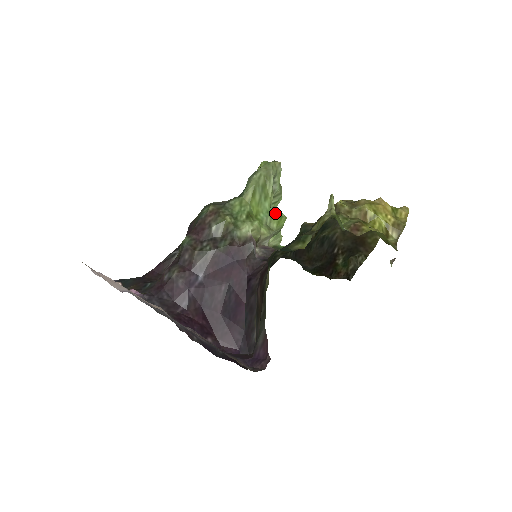
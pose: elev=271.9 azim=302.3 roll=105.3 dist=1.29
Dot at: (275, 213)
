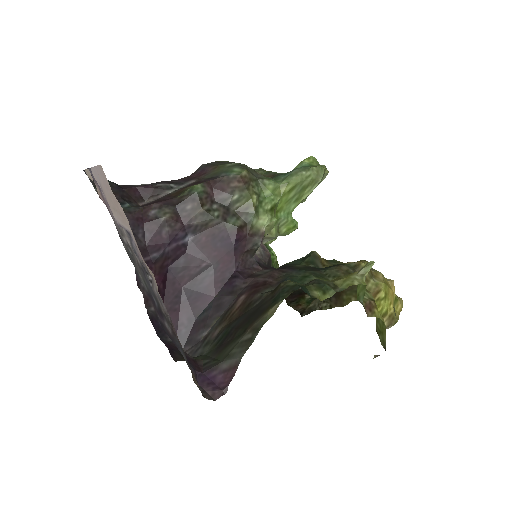
Dot at: (293, 219)
